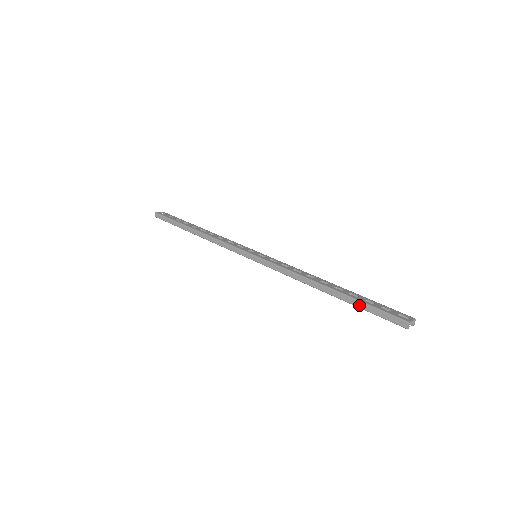
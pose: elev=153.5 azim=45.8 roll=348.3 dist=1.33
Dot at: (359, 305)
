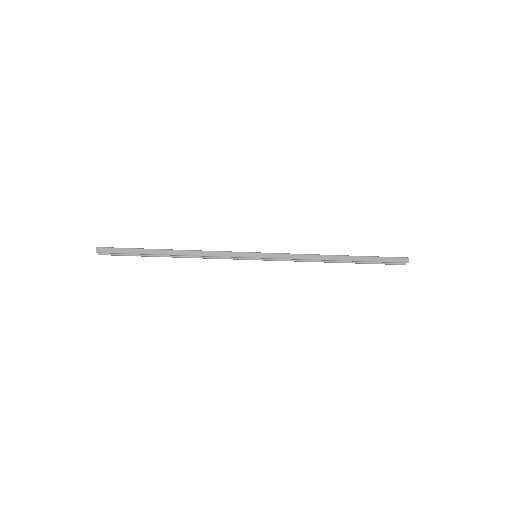
Dot at: (370, 259)
